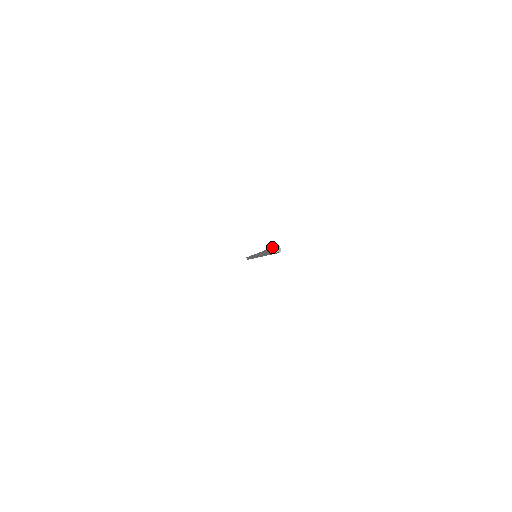
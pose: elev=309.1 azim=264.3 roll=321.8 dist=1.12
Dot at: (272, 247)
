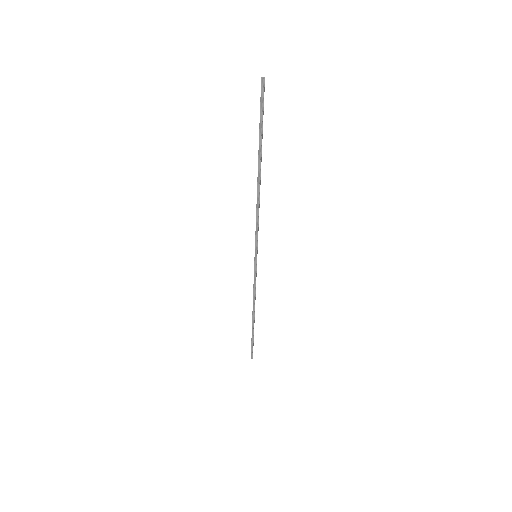
Dot at: (261, 95)
